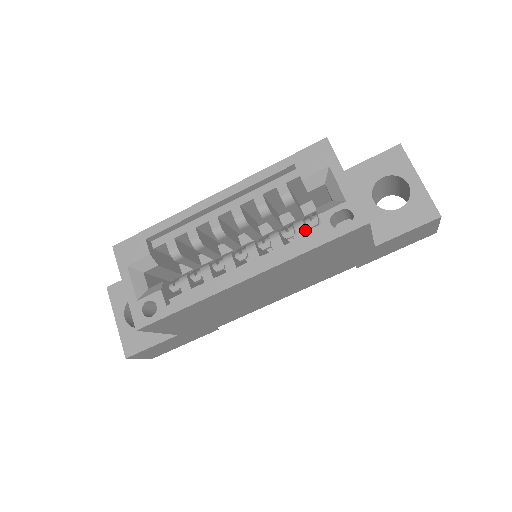
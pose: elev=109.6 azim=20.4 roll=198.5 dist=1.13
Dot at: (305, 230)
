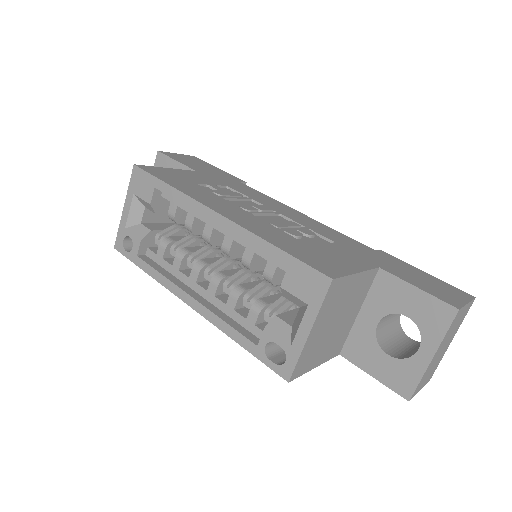
Dot at: (255, 320)
